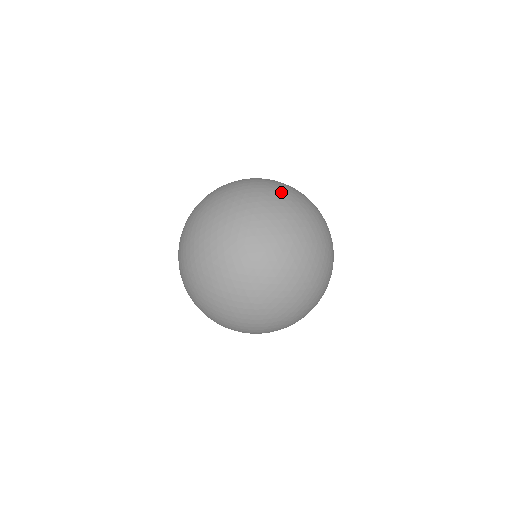
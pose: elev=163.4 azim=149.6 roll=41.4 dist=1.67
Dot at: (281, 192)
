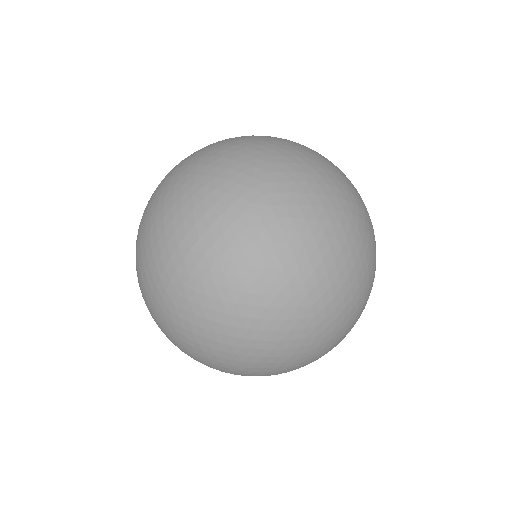
Dot at: occluded
